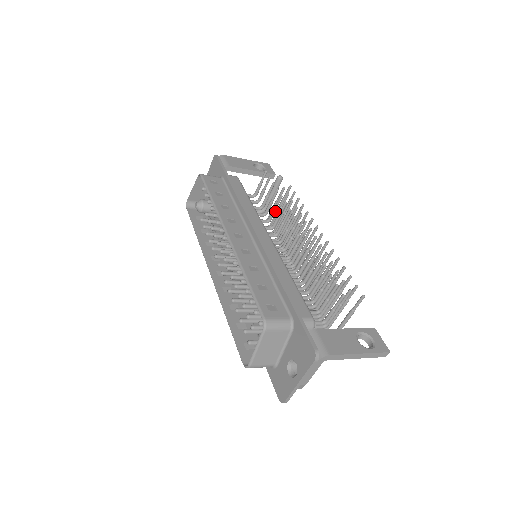
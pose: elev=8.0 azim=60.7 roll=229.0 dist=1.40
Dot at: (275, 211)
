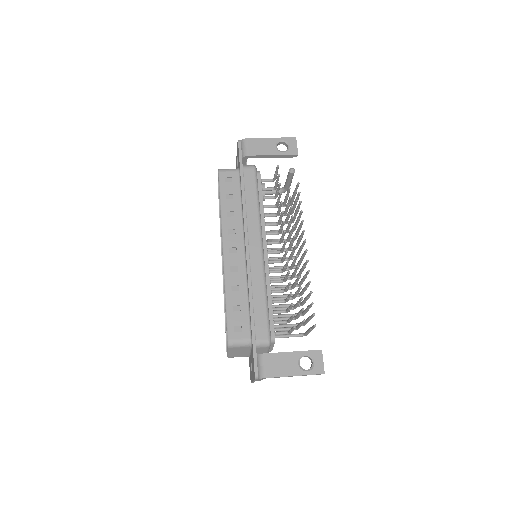
Dot at: (280, 210)
